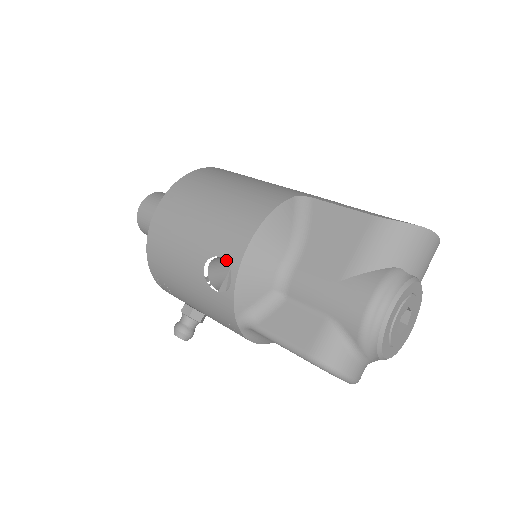
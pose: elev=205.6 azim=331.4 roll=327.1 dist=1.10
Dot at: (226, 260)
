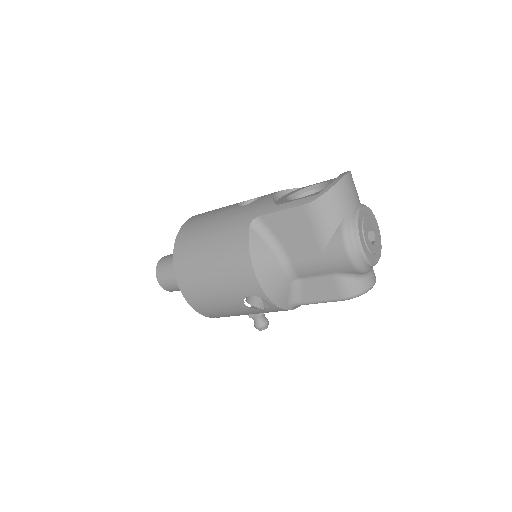
Dot at: occluded
